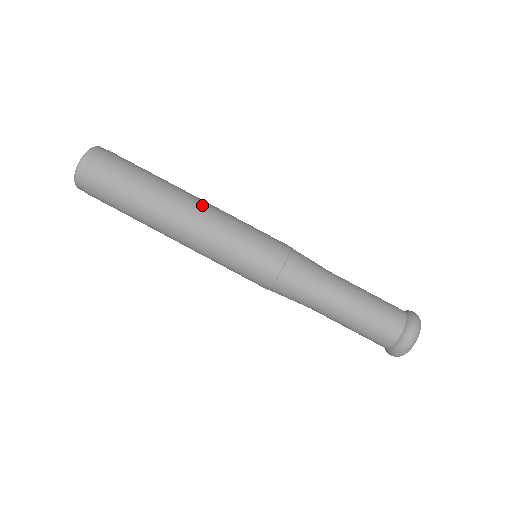
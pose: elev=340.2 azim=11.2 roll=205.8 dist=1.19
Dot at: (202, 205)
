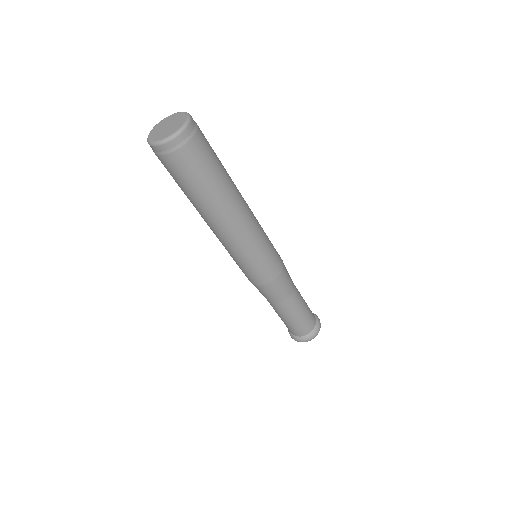
Dot at: (249, 210)
